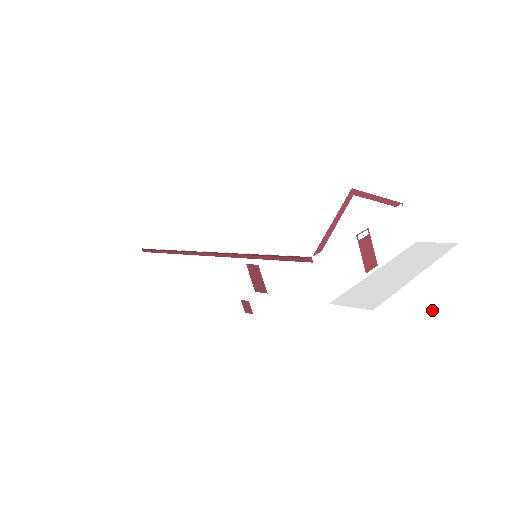
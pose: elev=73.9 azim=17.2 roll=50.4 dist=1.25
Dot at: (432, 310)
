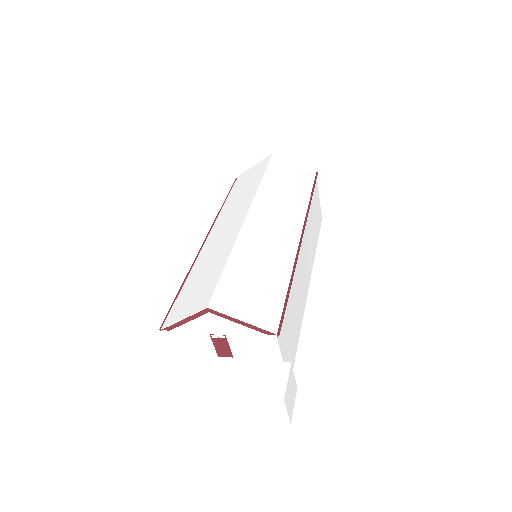
Dot at: (233, 415)
